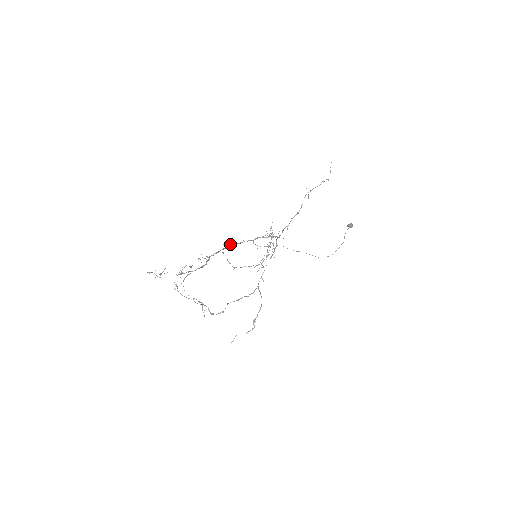
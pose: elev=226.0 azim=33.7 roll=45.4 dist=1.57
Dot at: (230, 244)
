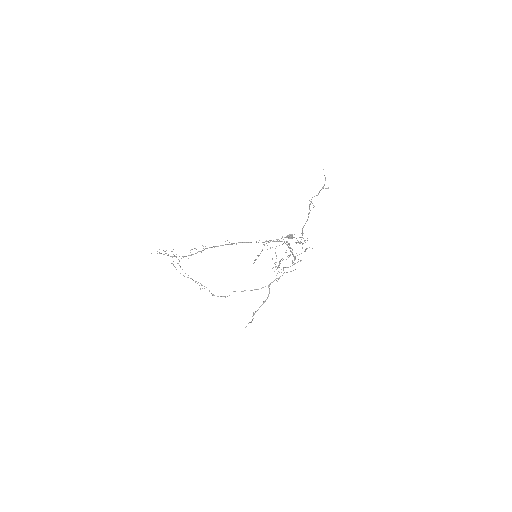
Dot at: occluded
